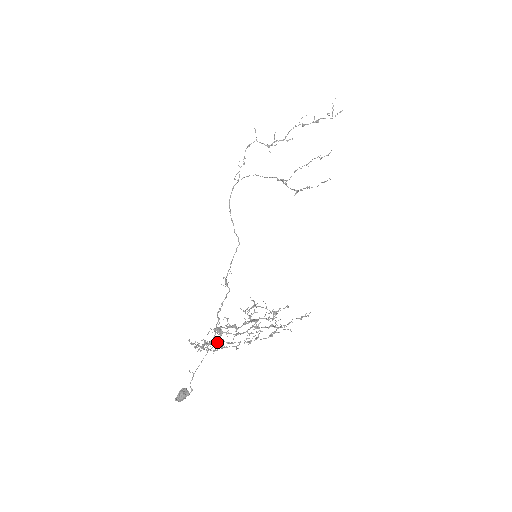
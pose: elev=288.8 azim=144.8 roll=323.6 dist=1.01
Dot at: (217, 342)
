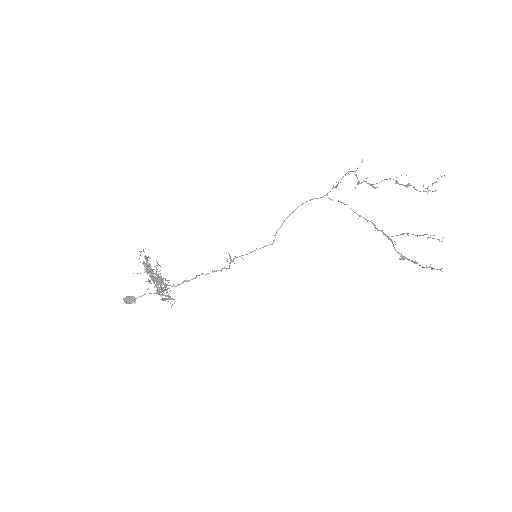
Dot at: (160, 282)
